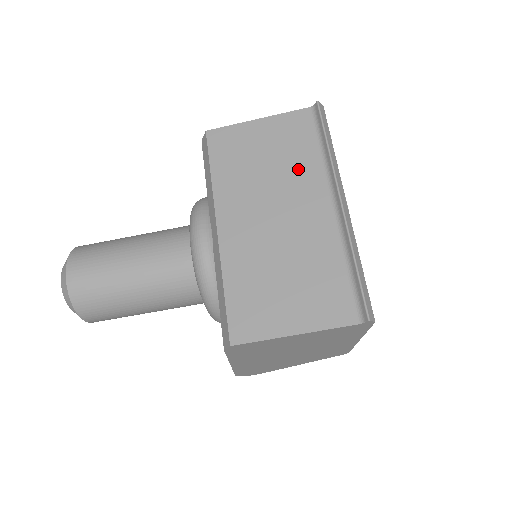
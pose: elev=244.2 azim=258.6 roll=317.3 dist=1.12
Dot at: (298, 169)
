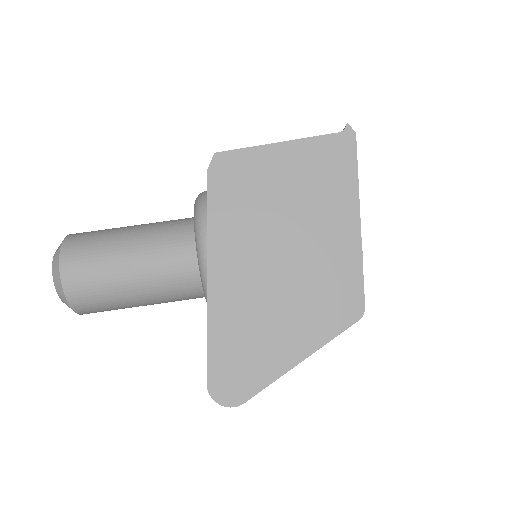
Dot at: occluded
